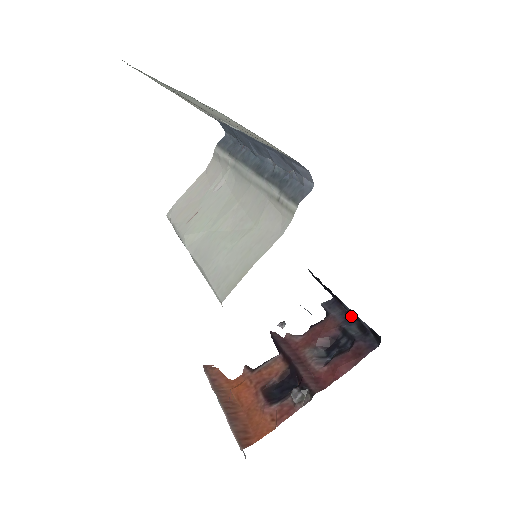
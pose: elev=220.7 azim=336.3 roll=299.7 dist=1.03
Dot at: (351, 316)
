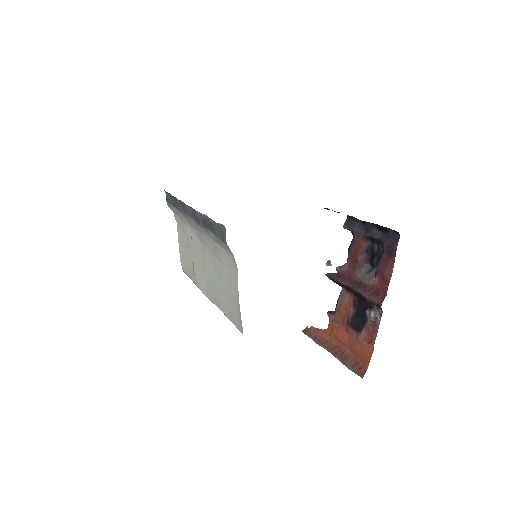
Dot at: (367, 223)
